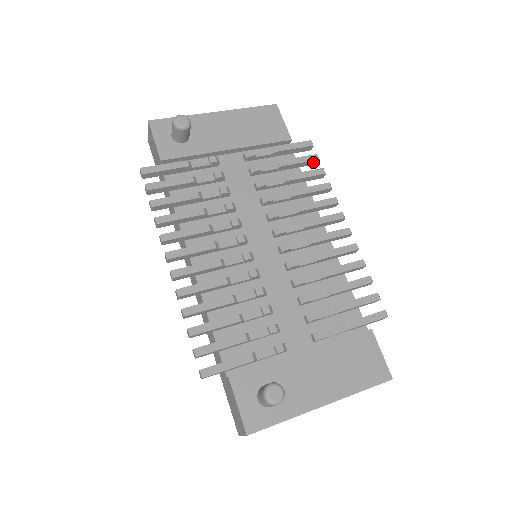
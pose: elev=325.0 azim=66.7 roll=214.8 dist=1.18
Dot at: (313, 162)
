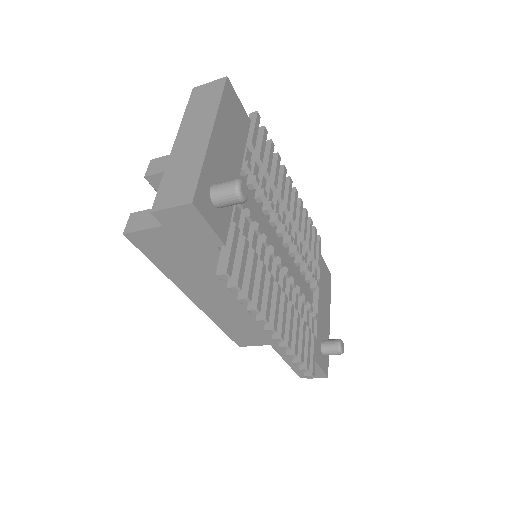
Dot at: occluded
